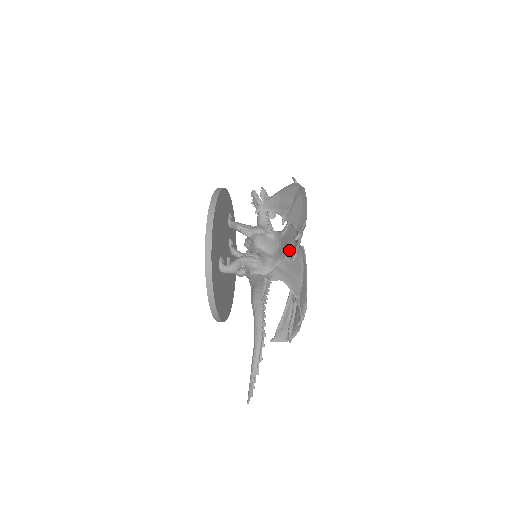
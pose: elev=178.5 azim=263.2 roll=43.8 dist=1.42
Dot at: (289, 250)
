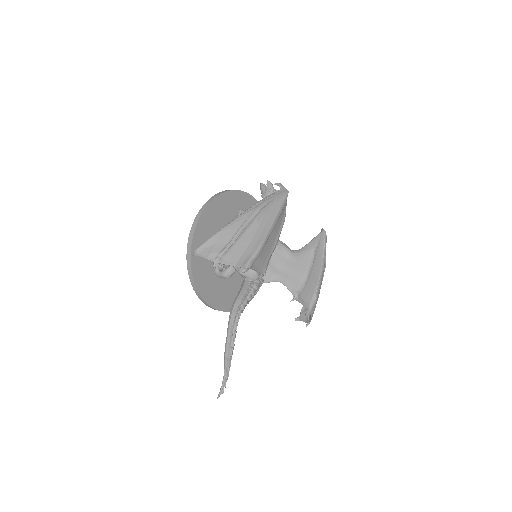
Dot at: occluded
